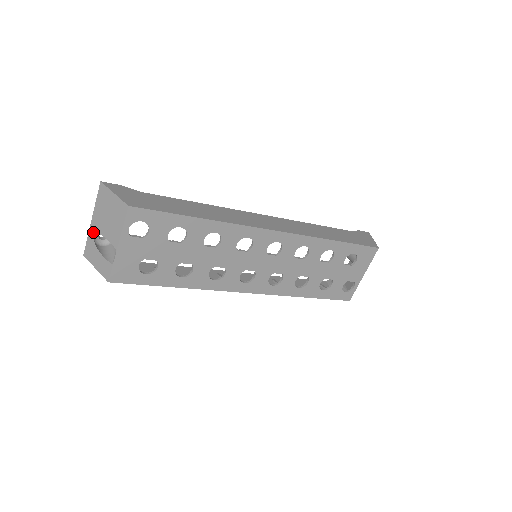
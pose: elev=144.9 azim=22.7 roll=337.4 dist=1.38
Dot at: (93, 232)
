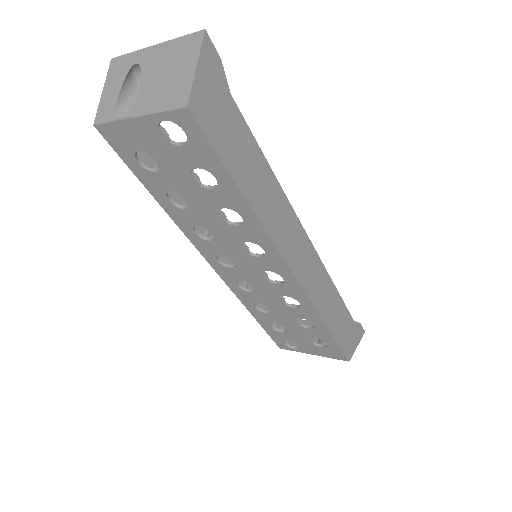
Dot at: (141, 58)
